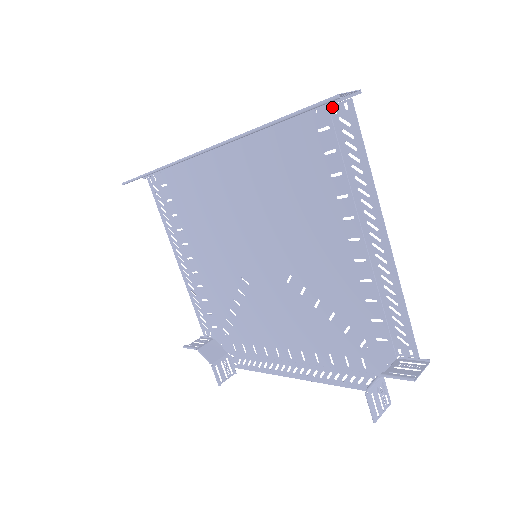
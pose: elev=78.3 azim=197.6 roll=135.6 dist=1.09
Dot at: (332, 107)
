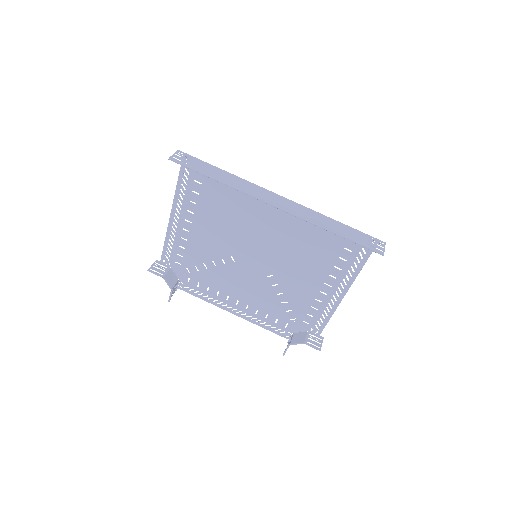
Dot at: occluded
